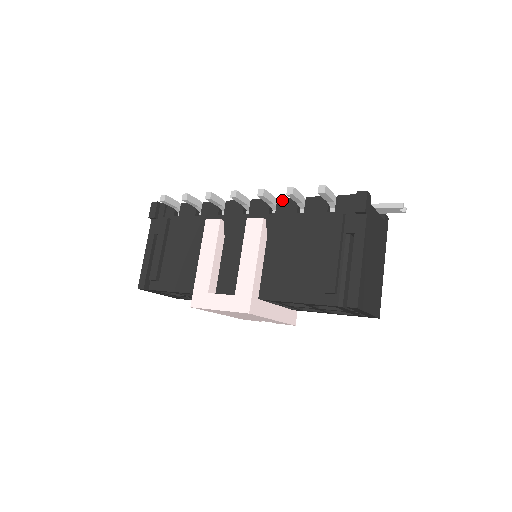
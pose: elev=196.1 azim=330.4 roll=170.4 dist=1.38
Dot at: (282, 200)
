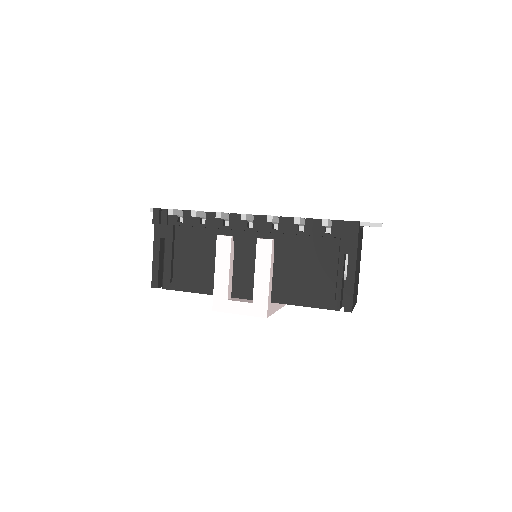
Dot at: (284, 218)
